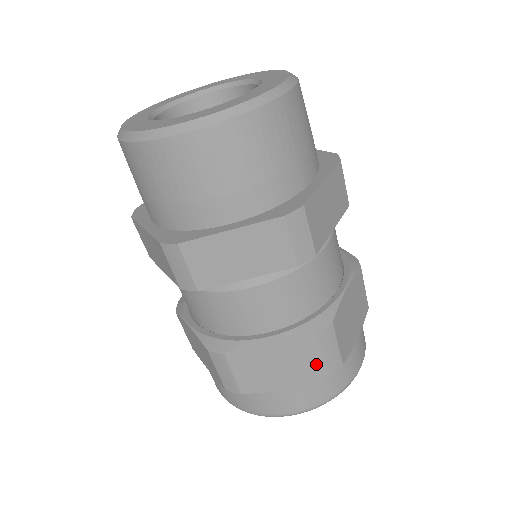
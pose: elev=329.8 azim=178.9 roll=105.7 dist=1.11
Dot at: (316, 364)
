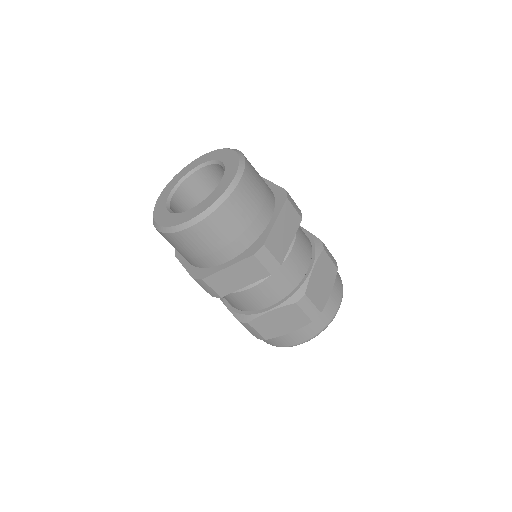
Dot at: occluded
